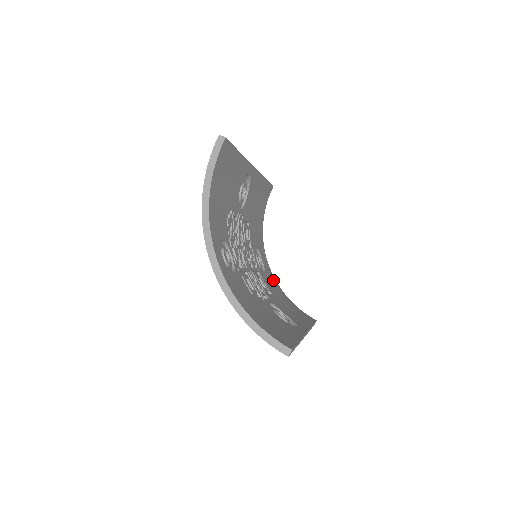
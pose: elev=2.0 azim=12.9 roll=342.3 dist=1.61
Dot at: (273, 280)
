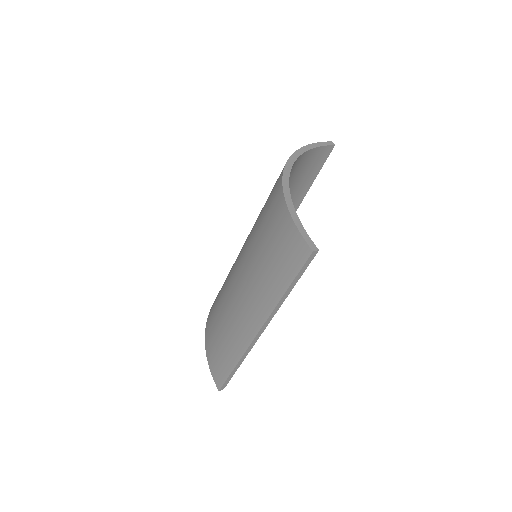
Dot at: occluded
